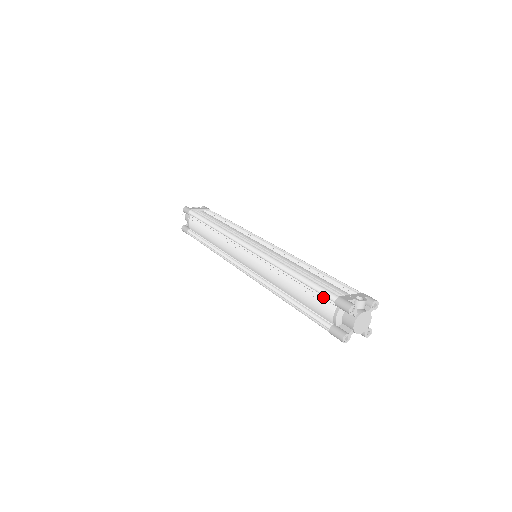
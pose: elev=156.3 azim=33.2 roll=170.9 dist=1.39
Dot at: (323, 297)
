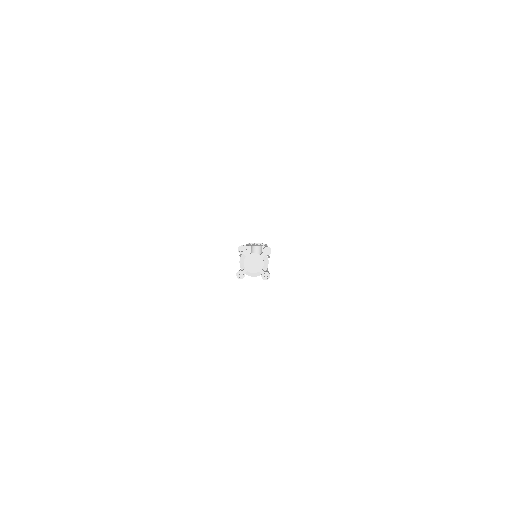
Dot at: occluded
